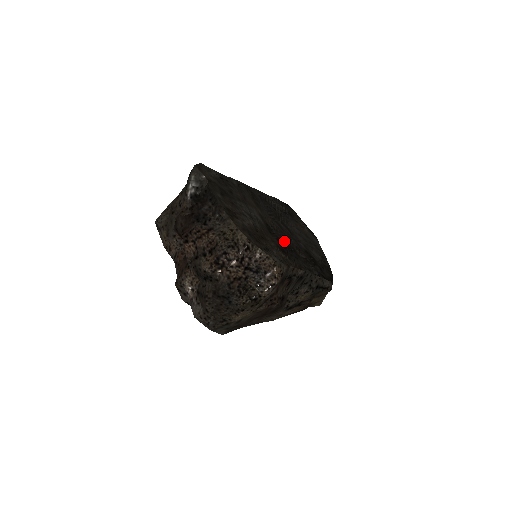
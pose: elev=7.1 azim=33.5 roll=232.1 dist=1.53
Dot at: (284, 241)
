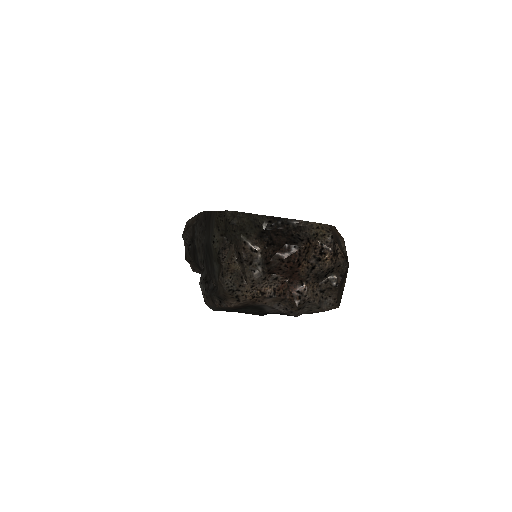
Dot at: occluded
